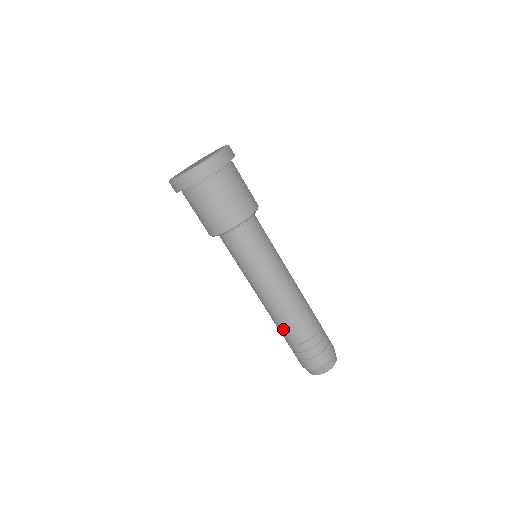
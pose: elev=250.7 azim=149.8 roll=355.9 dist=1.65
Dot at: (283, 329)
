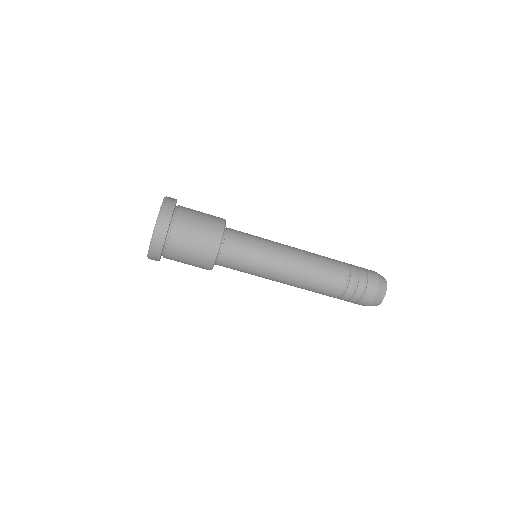
Dot at: (322, 292)
